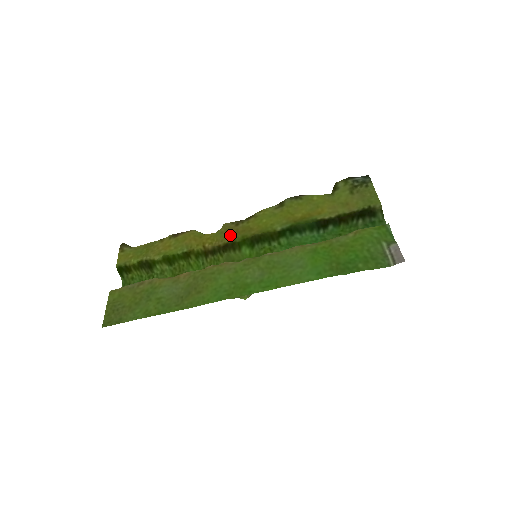
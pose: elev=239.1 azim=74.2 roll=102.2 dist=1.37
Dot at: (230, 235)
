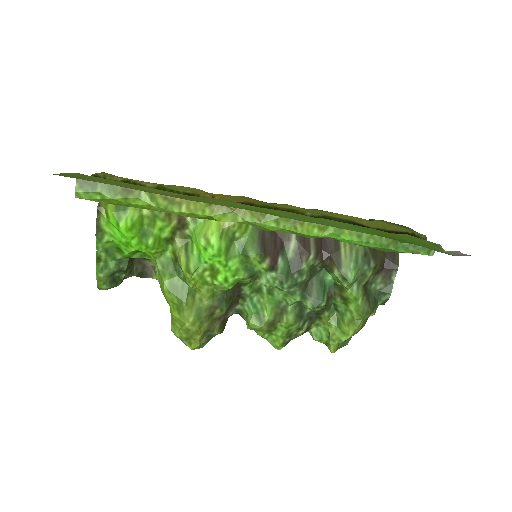
Dot at: (249, 200)
